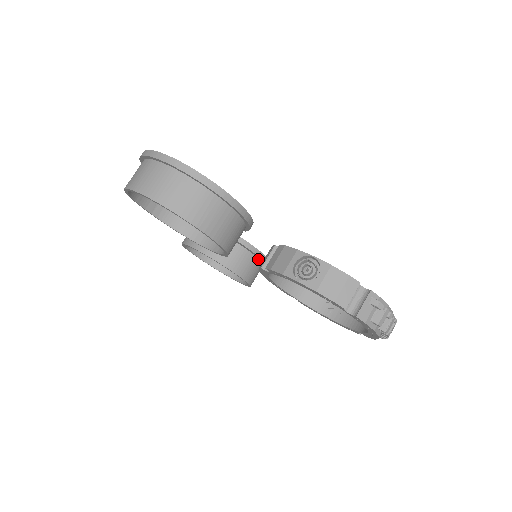
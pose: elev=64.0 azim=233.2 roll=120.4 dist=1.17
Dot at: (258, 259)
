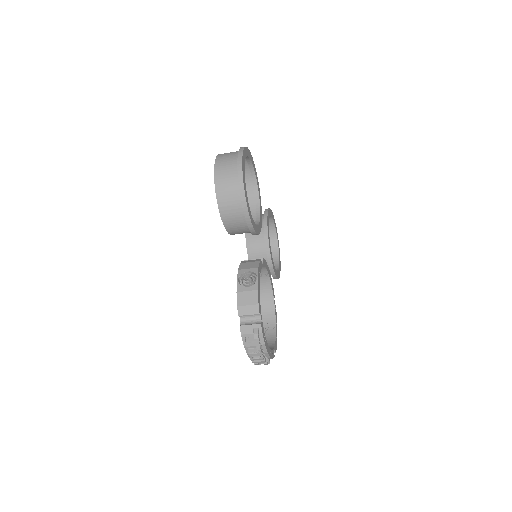
Dot at: occluded
